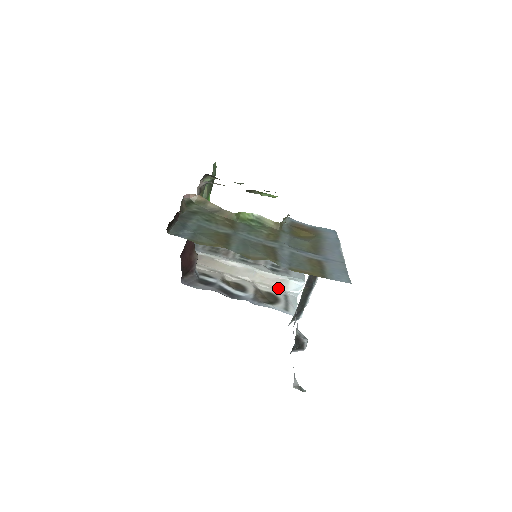
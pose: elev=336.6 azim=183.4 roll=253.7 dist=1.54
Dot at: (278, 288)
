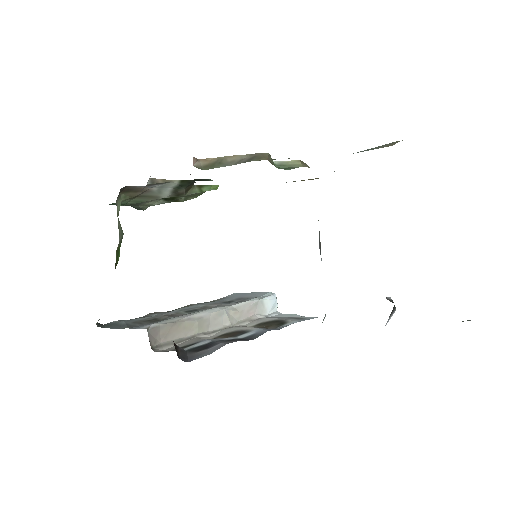
Dot at: (257, 318)
